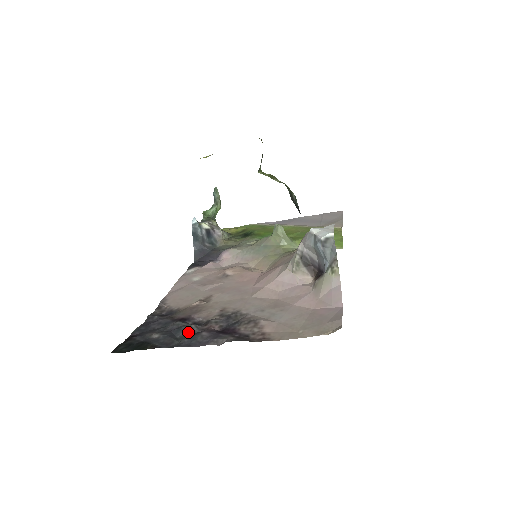
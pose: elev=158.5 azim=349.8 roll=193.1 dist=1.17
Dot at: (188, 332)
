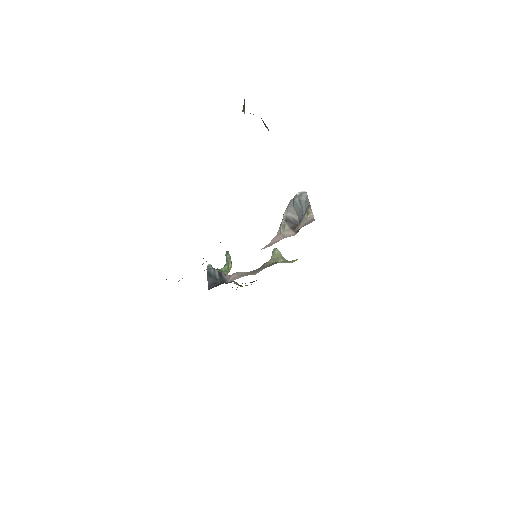
Dot at: occluded
